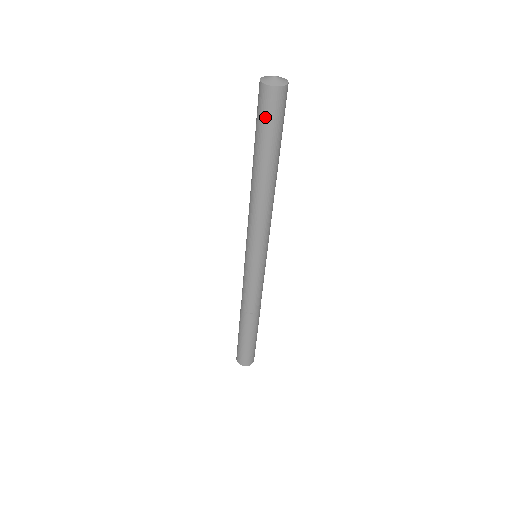
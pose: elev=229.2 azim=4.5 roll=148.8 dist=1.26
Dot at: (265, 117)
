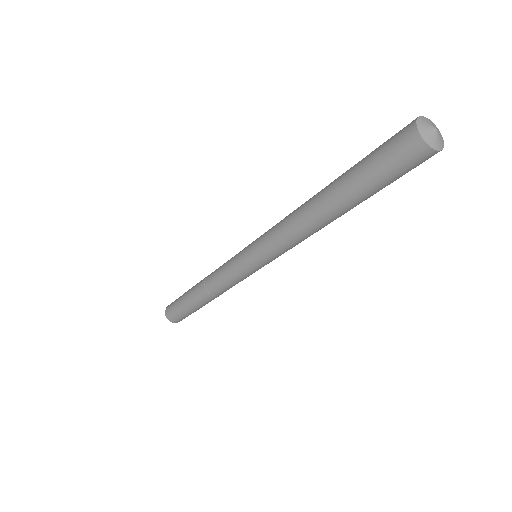
Dot at: (392, 170)
